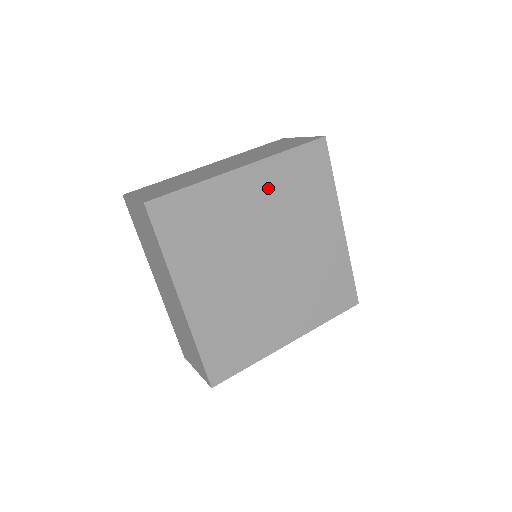
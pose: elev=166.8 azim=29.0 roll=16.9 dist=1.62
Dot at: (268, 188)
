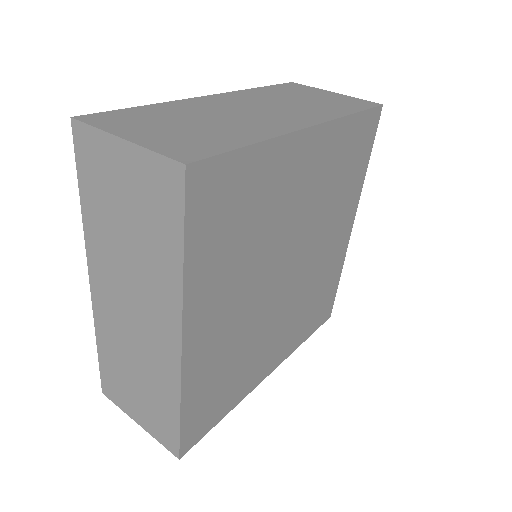
Dot at: (320, 166)
